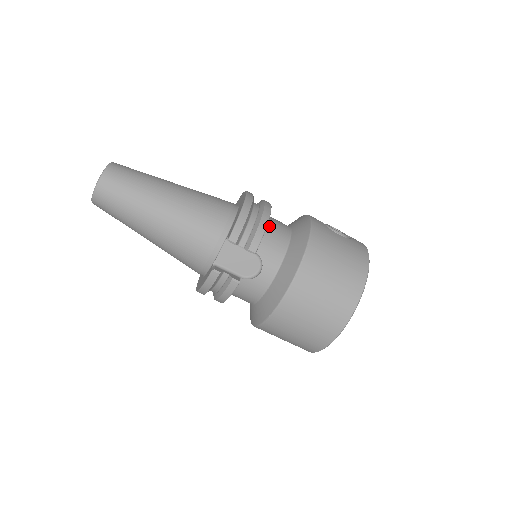
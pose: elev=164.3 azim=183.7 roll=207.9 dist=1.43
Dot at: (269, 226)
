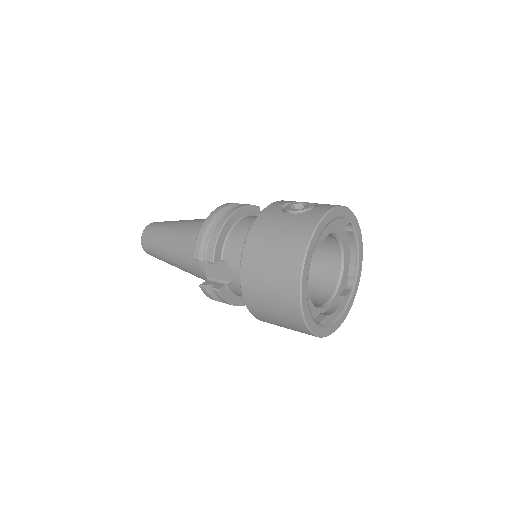
Dot at: (234, 231)
